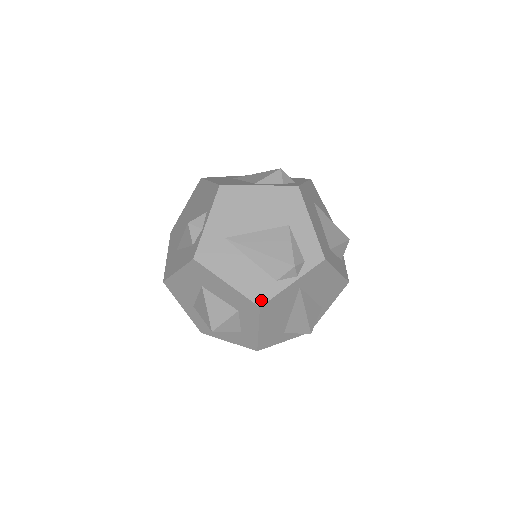
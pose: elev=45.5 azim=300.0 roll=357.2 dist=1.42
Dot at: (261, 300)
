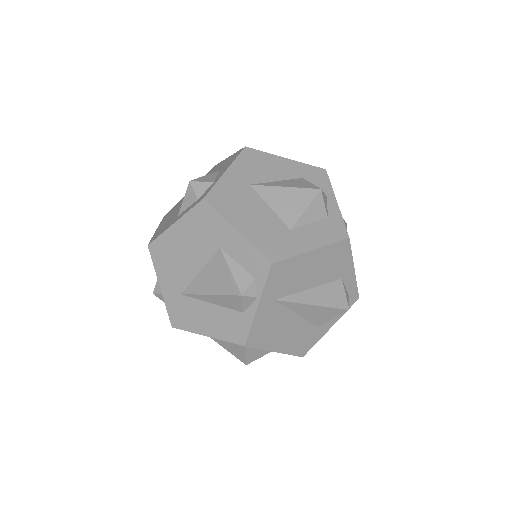
Dot at: (242, 339)
